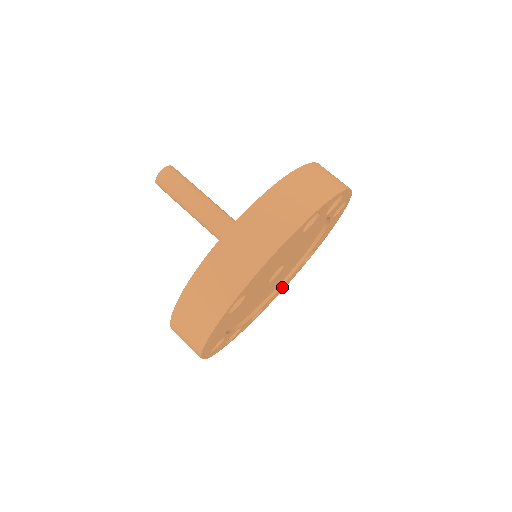
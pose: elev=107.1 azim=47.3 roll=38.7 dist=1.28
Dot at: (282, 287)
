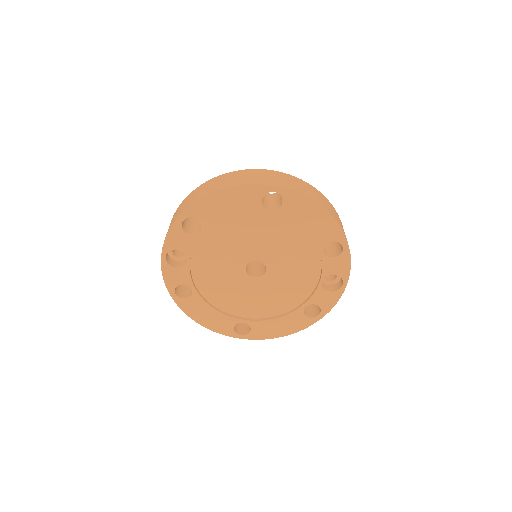
Dot at: (209, 314)
